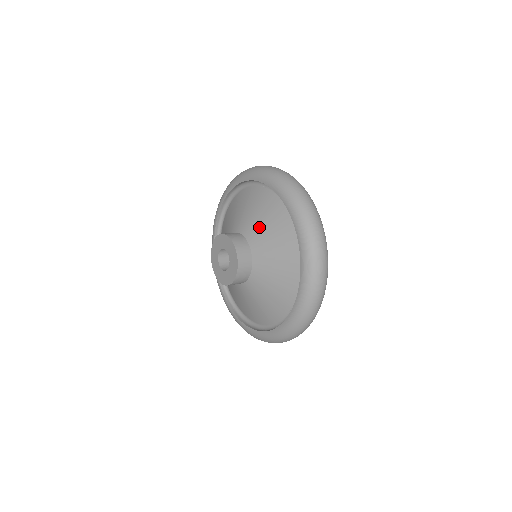
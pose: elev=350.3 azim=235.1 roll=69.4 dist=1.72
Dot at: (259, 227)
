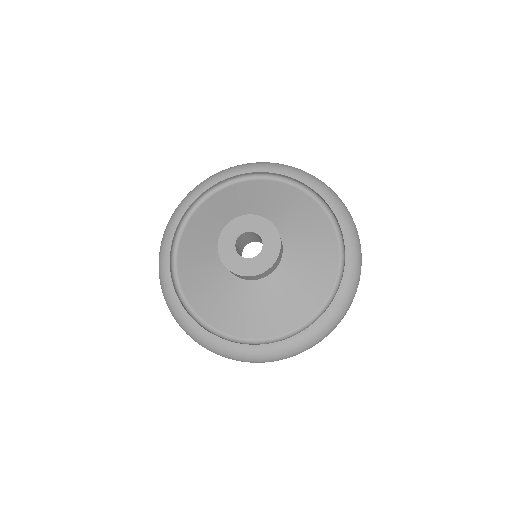
Dot at: (248, 206)
